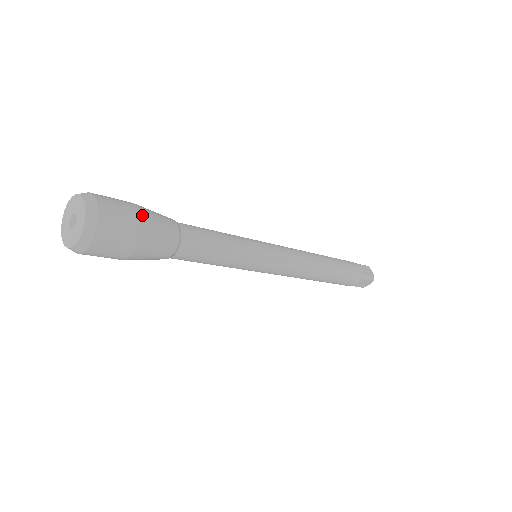
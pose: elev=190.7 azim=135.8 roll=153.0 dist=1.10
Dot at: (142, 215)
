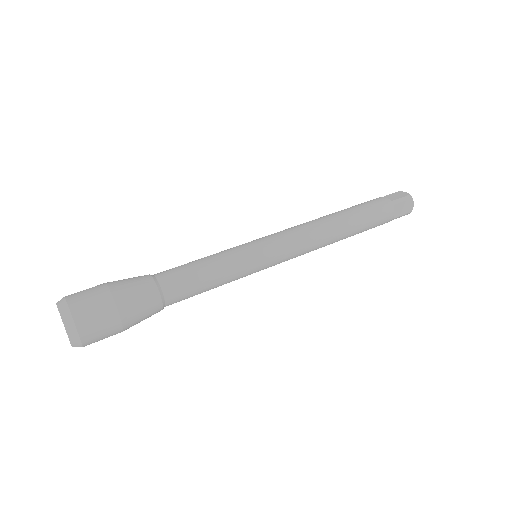
Dot at: (122, 320)
